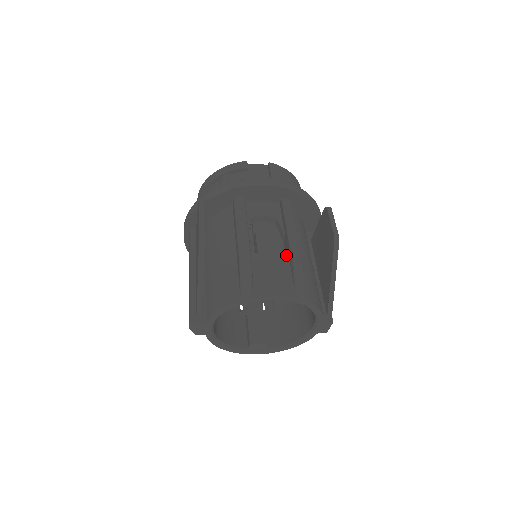
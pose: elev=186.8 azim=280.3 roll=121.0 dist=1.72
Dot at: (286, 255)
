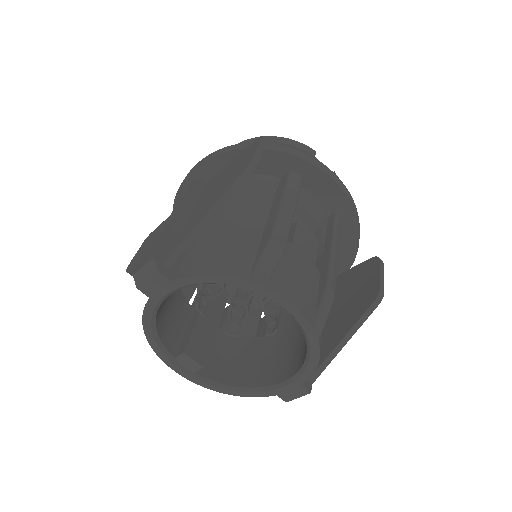
Dot at: (319, 272)
